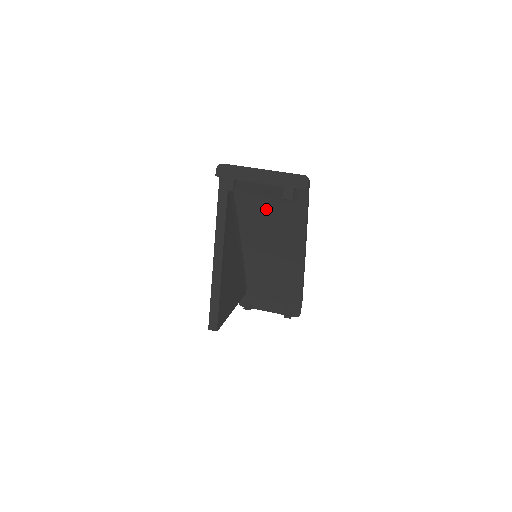
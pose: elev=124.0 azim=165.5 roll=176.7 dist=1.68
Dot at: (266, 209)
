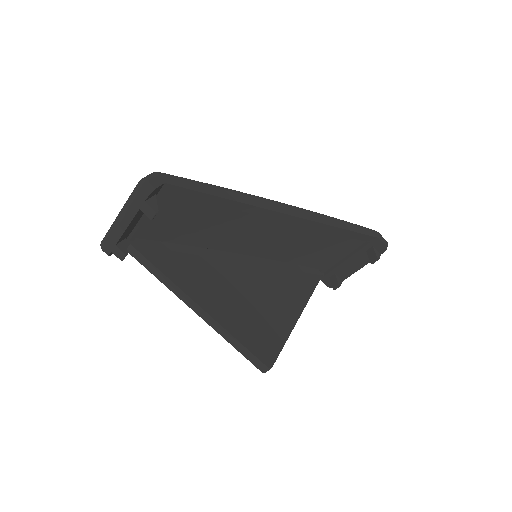
Dot at: (191, 224)
